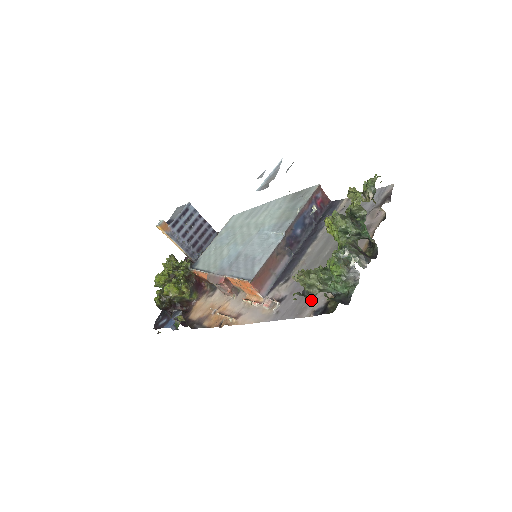
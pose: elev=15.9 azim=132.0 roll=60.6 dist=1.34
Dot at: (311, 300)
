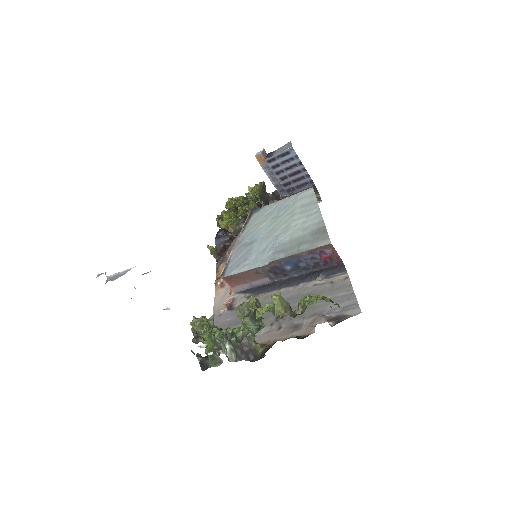
Dot at: occluded
